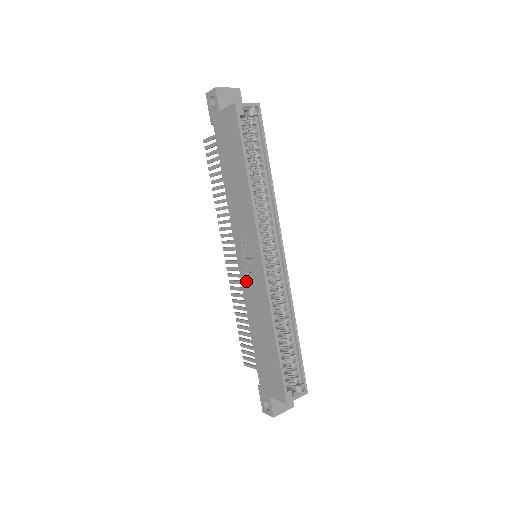
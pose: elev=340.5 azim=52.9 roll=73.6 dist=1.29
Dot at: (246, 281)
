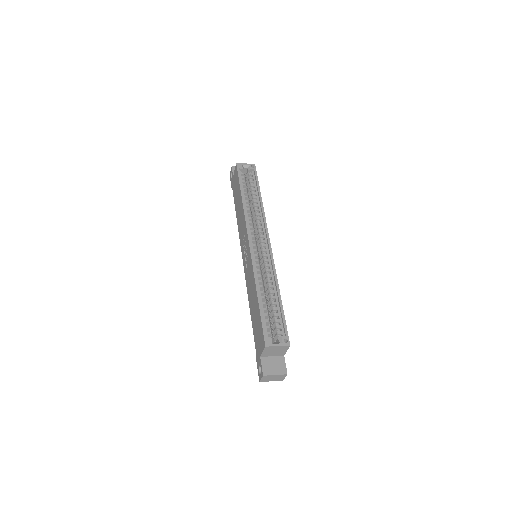
Dot at: (246, 270)
